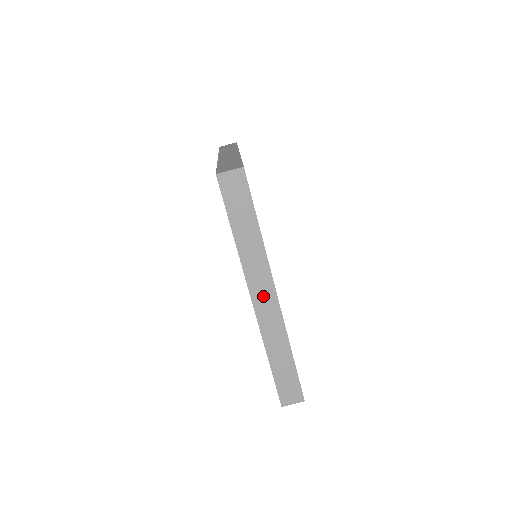
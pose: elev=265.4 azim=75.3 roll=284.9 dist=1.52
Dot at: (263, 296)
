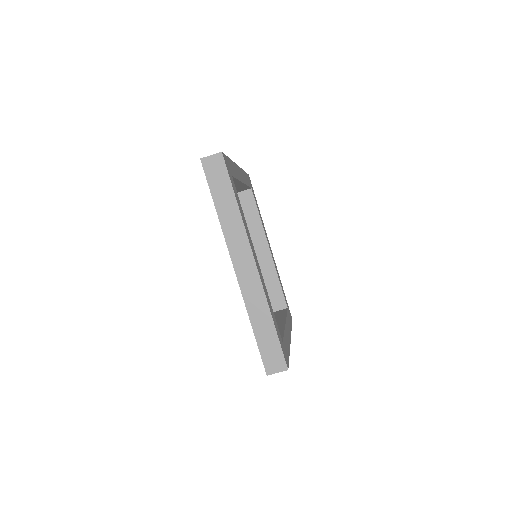
Dot at: occluded
